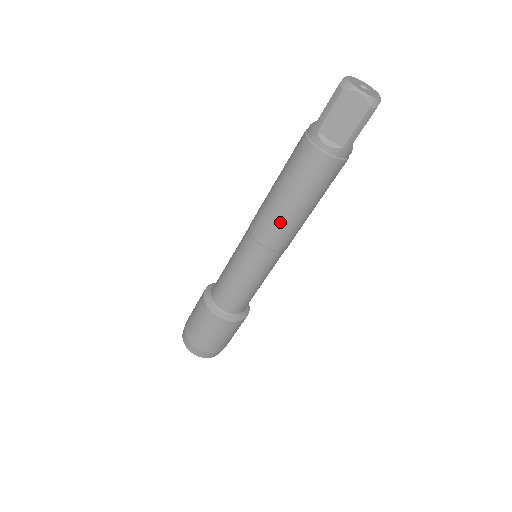
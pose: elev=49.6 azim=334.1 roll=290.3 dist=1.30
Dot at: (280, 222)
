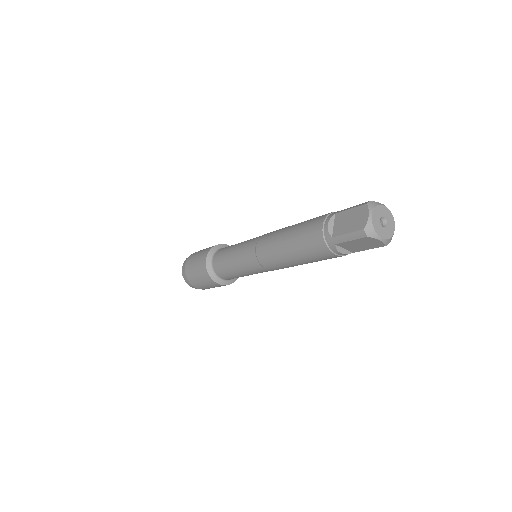
Dot at: (287, 266)
